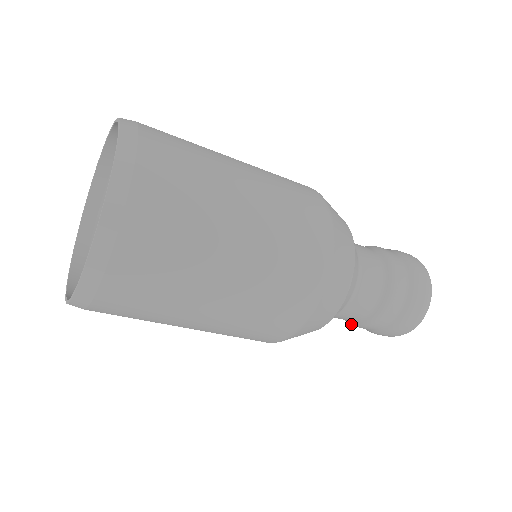
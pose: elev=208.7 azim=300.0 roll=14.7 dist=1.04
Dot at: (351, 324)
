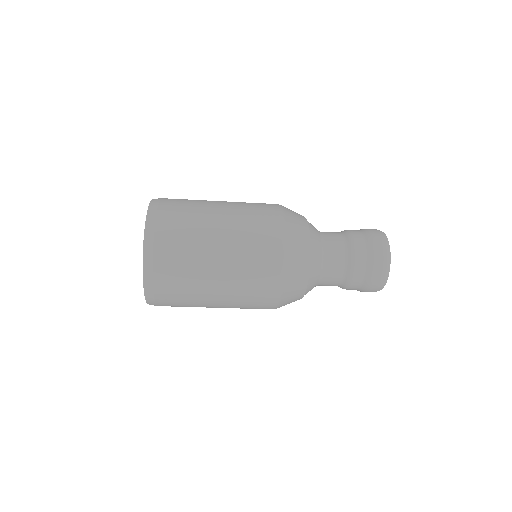
Dot at: occluded
